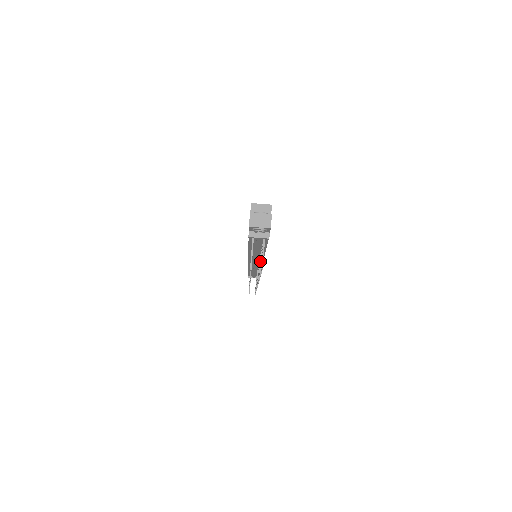
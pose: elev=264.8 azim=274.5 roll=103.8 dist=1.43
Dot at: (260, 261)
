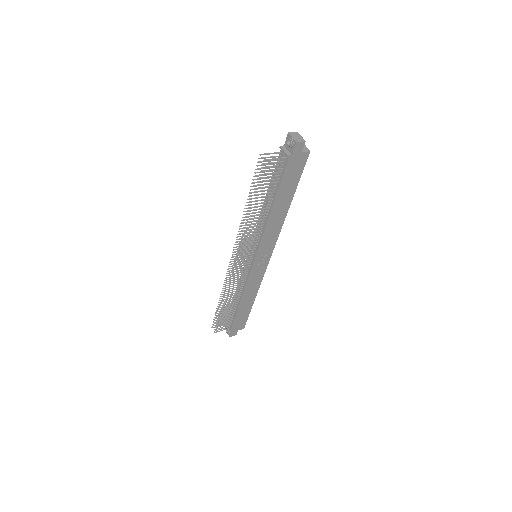
Dot at: (262, 205)
